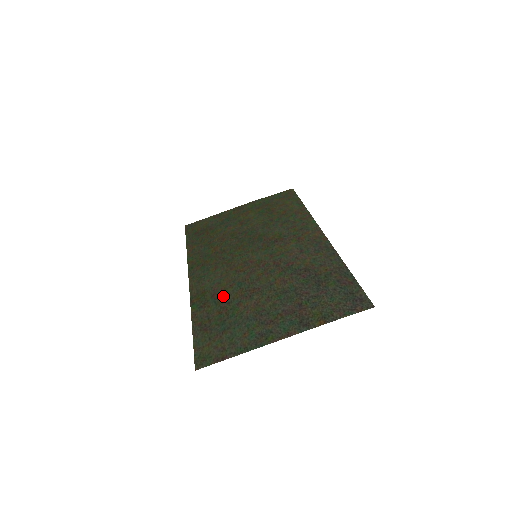
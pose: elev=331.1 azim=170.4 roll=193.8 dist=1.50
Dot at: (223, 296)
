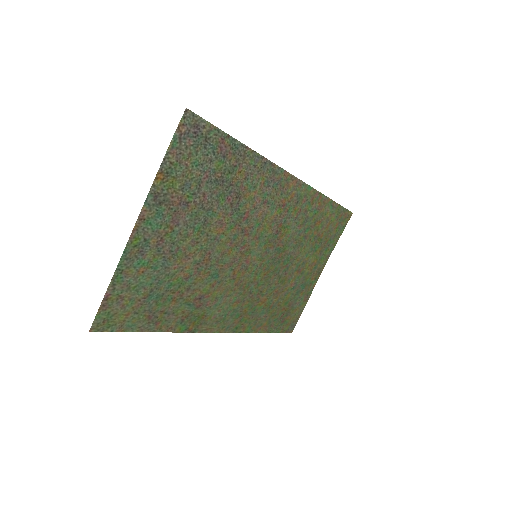
Dot at: (197, 295)
